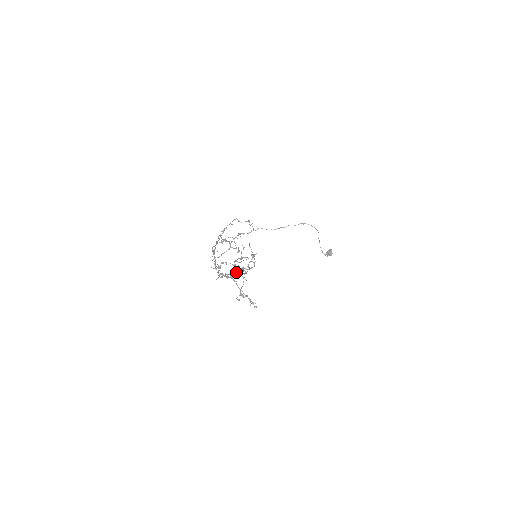
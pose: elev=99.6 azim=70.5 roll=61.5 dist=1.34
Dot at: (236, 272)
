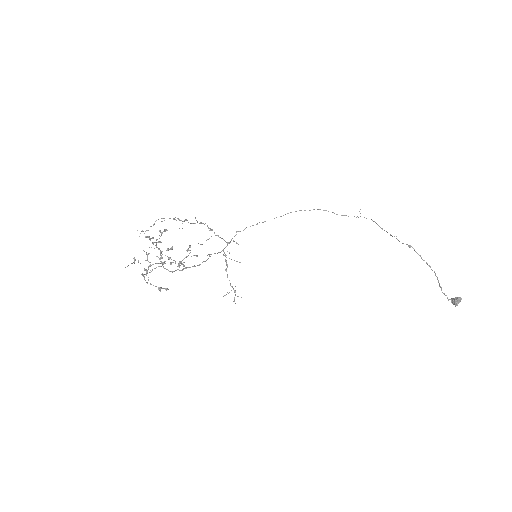
Dot at: occluded
